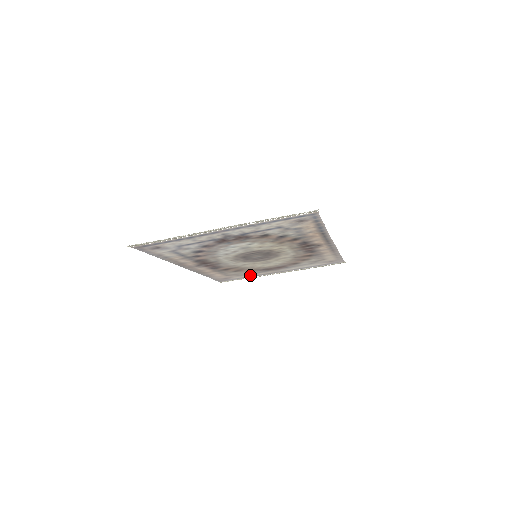
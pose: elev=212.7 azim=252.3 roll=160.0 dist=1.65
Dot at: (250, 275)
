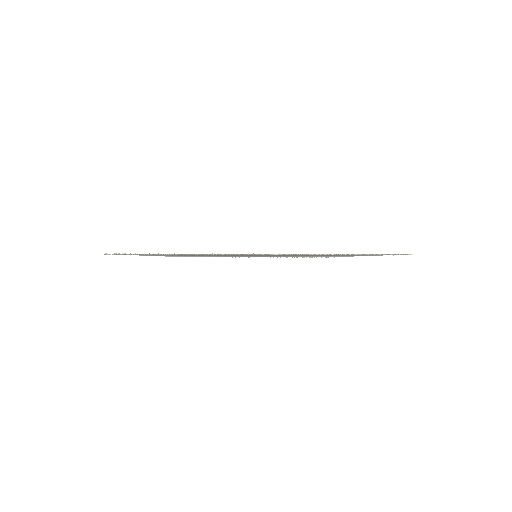
Dot at: occluded
